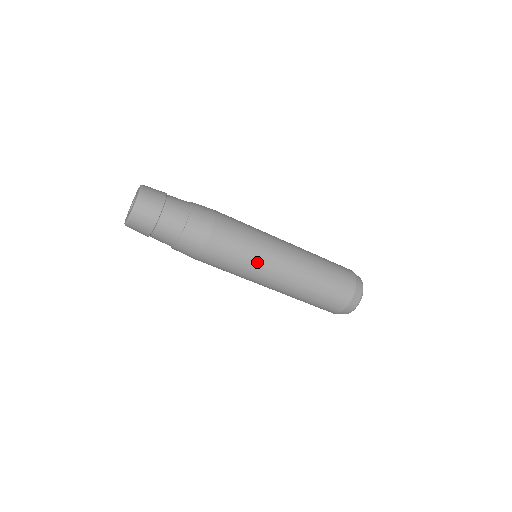
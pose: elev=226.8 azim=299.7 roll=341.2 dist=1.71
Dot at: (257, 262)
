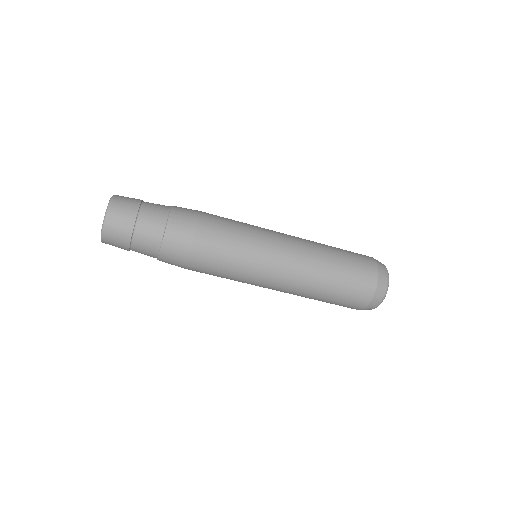
Dot at: (255, 259)
